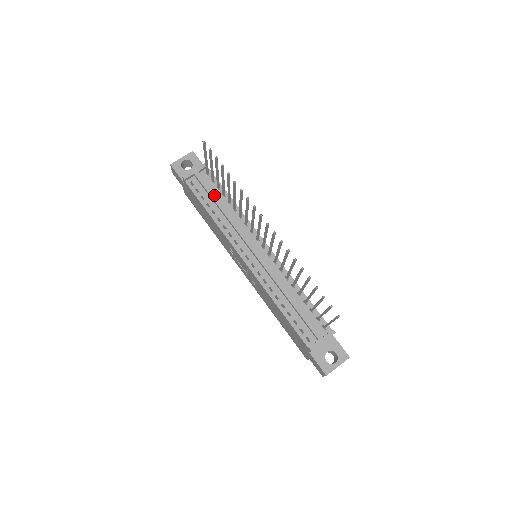
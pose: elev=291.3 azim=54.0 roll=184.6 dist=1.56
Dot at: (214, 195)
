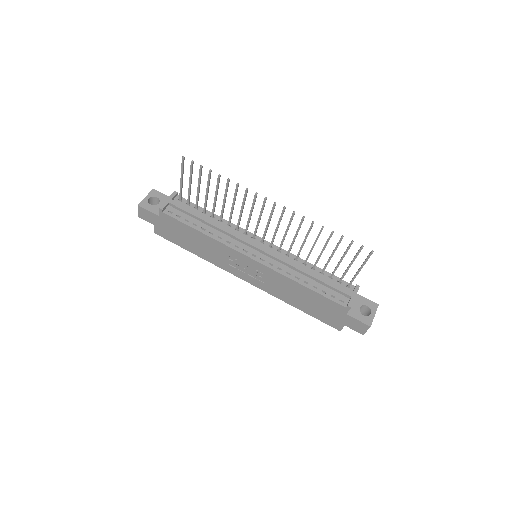
Dot at: (197, 214)
